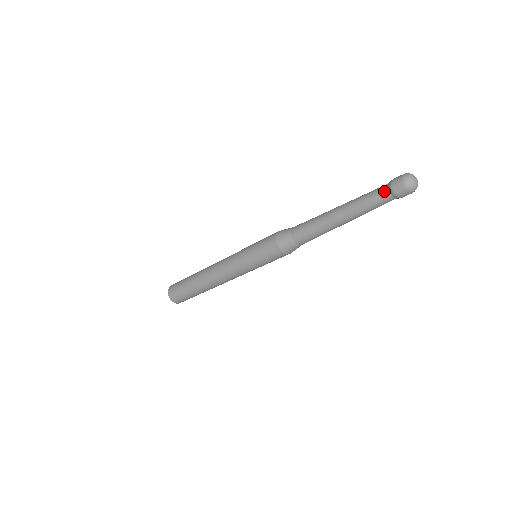
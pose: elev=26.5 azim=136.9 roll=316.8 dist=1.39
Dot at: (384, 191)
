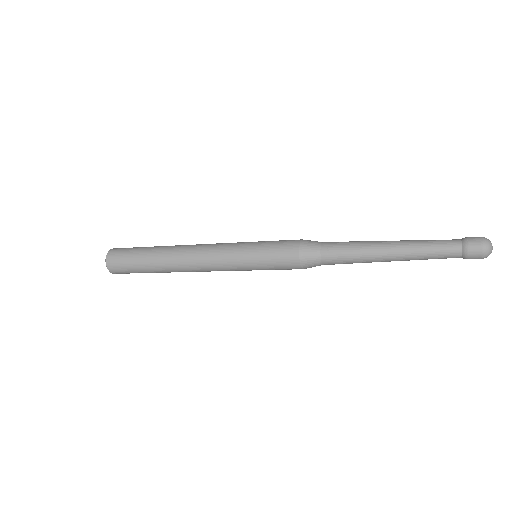
Dot at: (456, 249)
